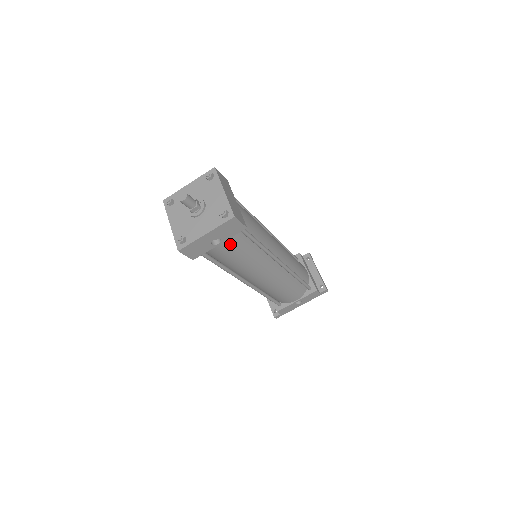
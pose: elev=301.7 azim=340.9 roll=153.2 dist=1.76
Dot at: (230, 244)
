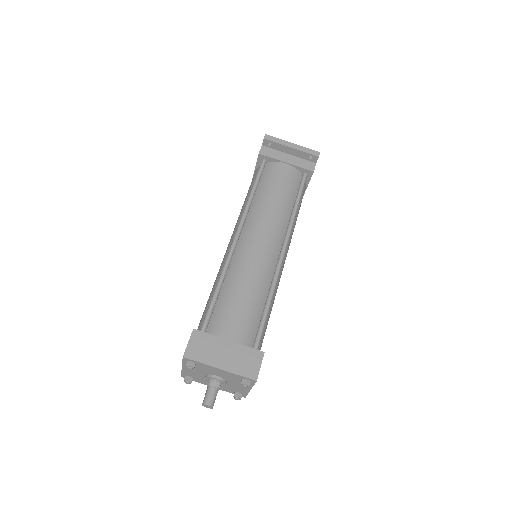
Dot at: (260, 347)
